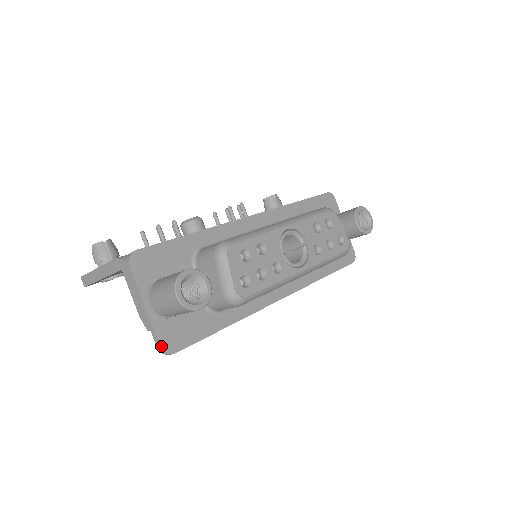
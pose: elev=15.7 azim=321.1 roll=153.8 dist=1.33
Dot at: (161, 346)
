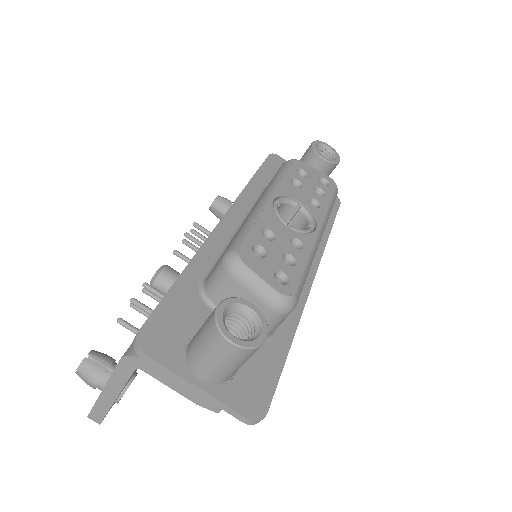
Dot at: (247, 417)
